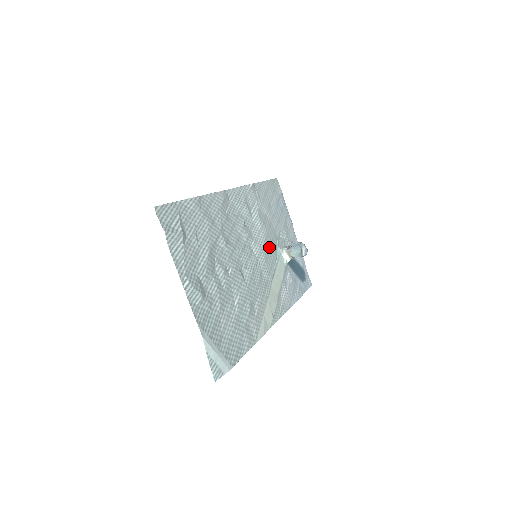
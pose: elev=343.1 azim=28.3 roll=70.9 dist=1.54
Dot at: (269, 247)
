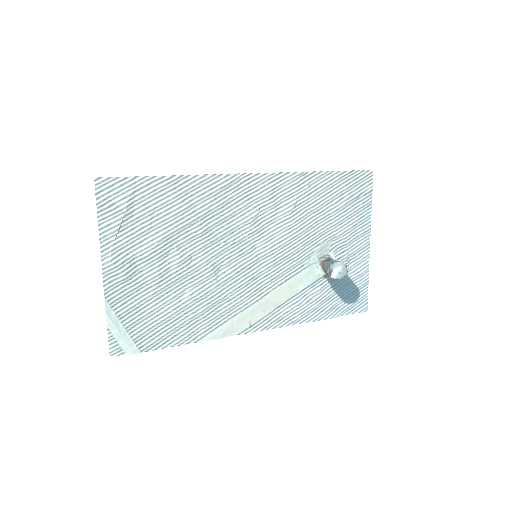
Dot at: (292, 251)
